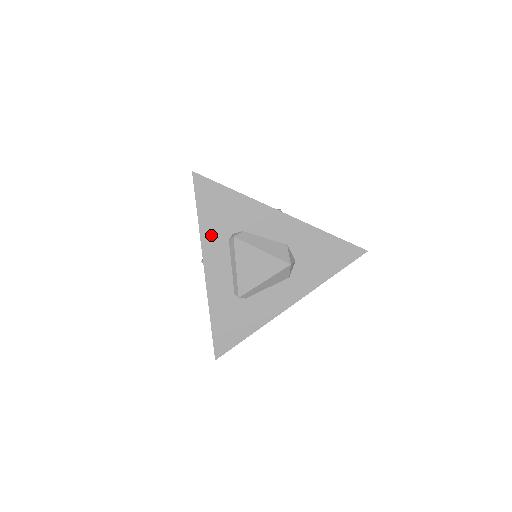
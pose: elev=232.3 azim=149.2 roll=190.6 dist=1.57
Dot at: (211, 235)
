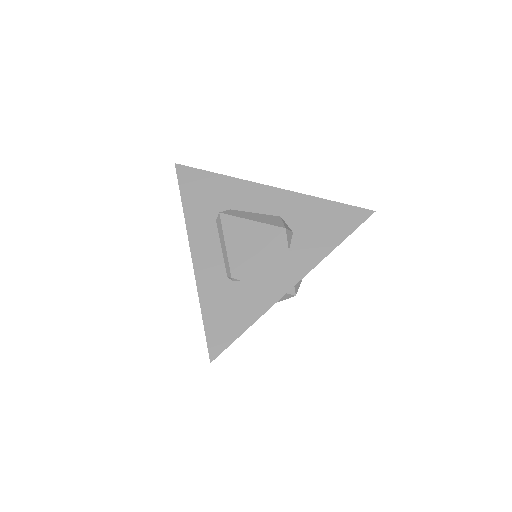
Dot at: (196, 218)
